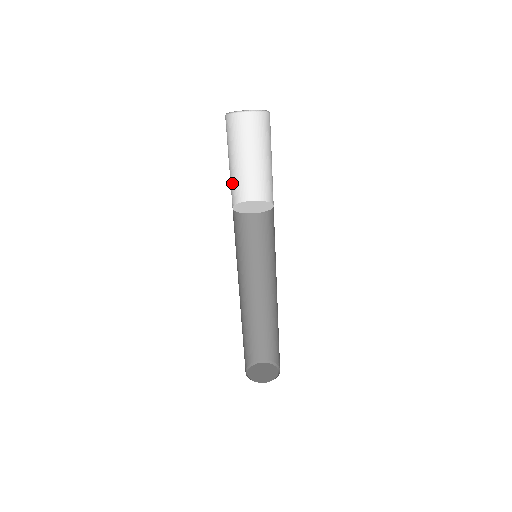
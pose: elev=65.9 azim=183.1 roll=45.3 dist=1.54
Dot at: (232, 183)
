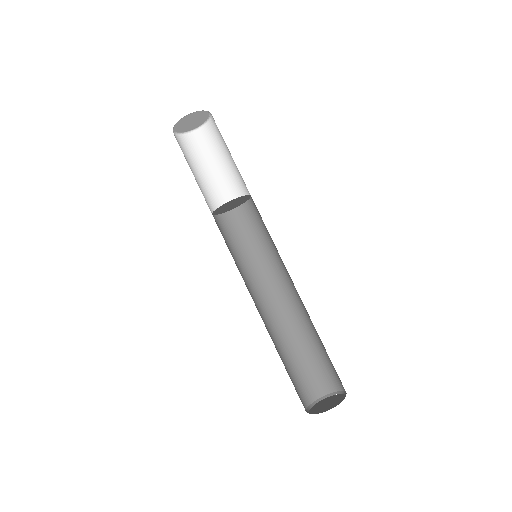
Dot at: (204, 194)
